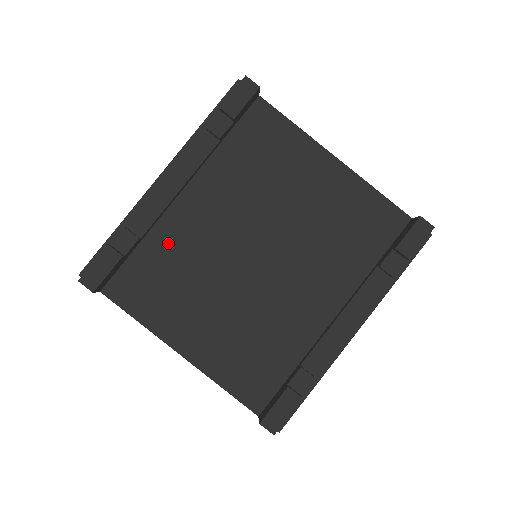
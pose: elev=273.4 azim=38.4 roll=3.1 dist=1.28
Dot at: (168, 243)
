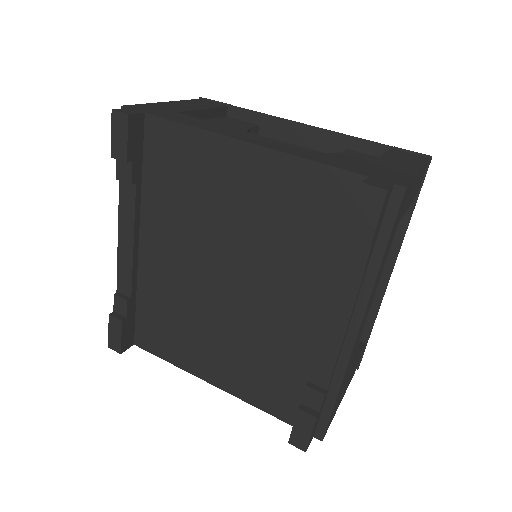
Dot at: (154, 292)
